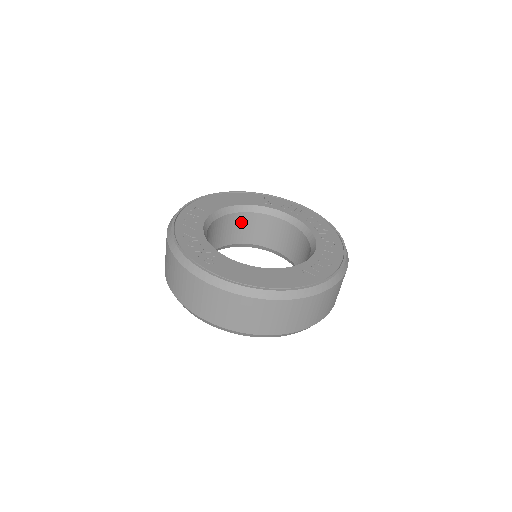
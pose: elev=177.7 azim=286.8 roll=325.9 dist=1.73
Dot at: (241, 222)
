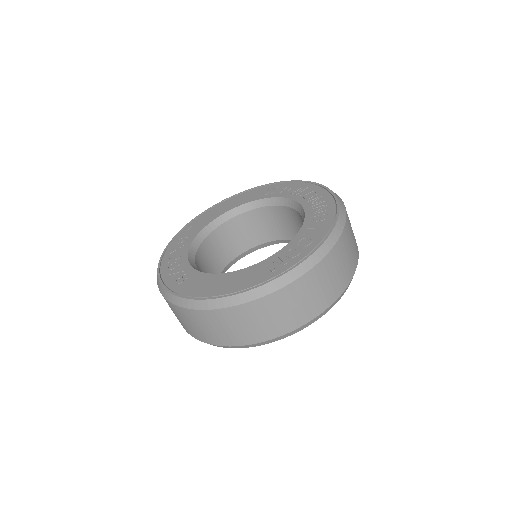
Dot at: (248, 223)
